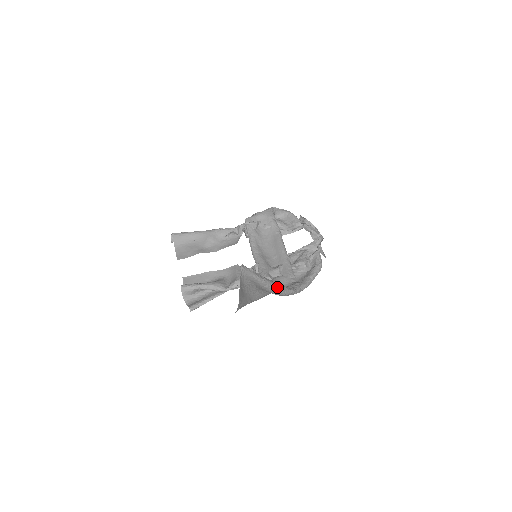
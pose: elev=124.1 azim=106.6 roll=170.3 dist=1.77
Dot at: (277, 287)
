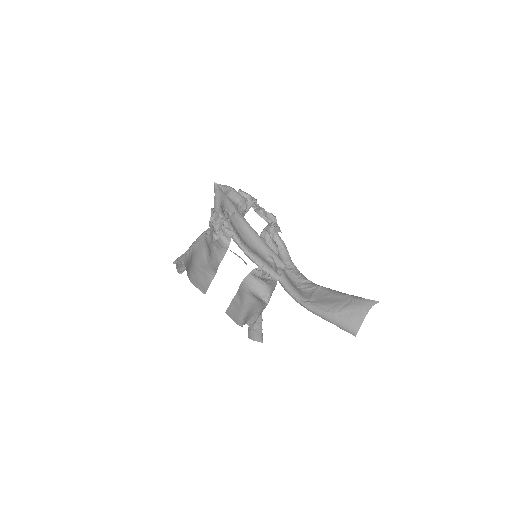
Dot at: occluded
